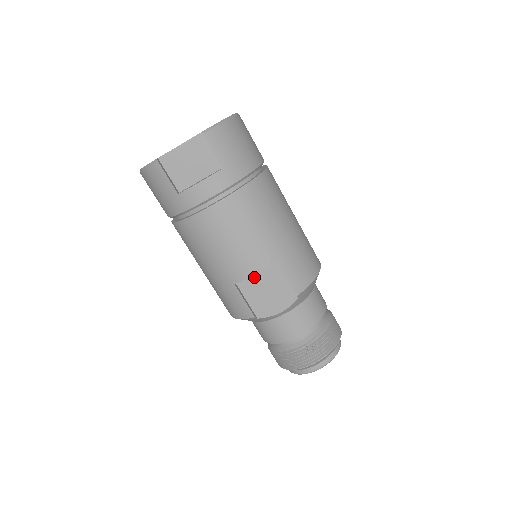
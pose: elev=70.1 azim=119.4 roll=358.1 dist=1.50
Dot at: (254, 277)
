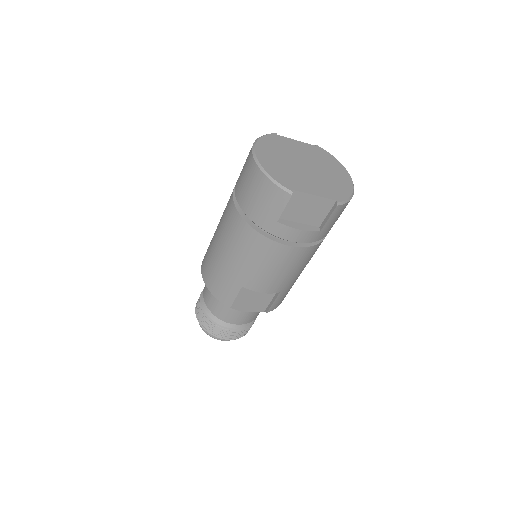
Dot at: occluded
